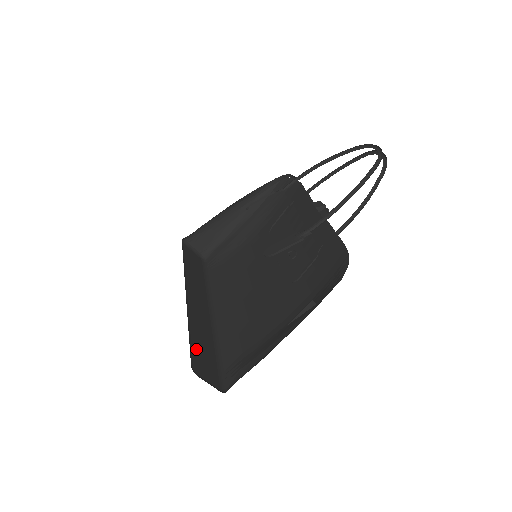
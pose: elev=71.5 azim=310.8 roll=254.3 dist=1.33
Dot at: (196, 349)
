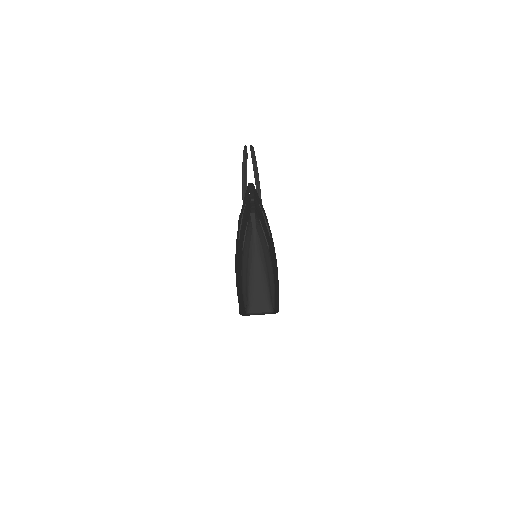
Dot at: occluded
